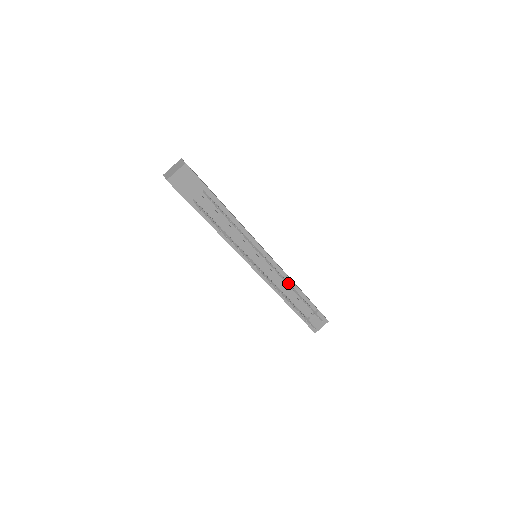
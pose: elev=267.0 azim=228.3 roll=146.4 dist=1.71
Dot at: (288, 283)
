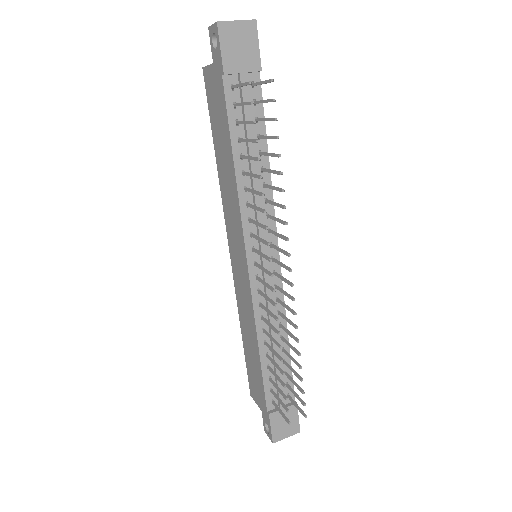
Dot at: occluded
